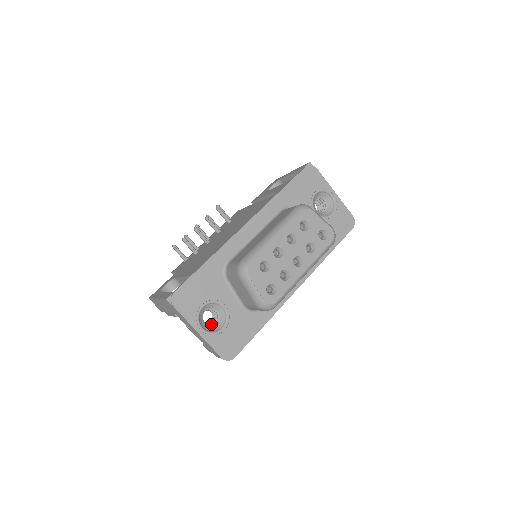
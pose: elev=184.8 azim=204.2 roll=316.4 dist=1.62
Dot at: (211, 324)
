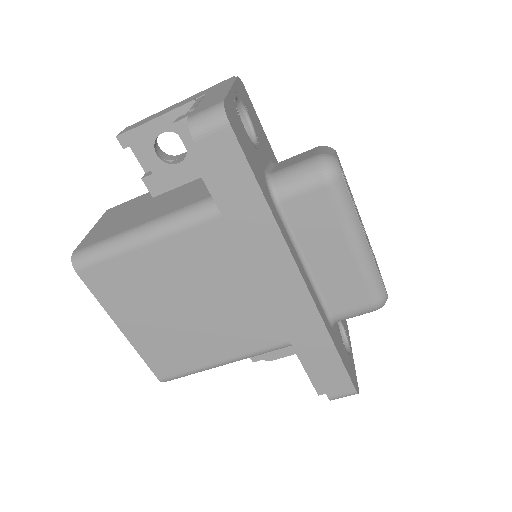
Dot at: occluded
